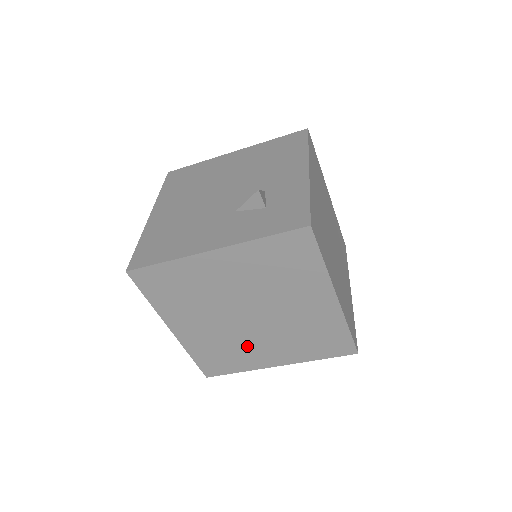
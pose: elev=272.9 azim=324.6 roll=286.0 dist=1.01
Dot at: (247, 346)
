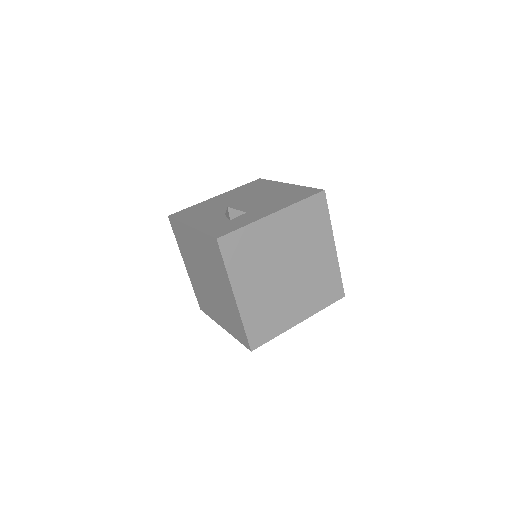
Dot at: (210, 301)
